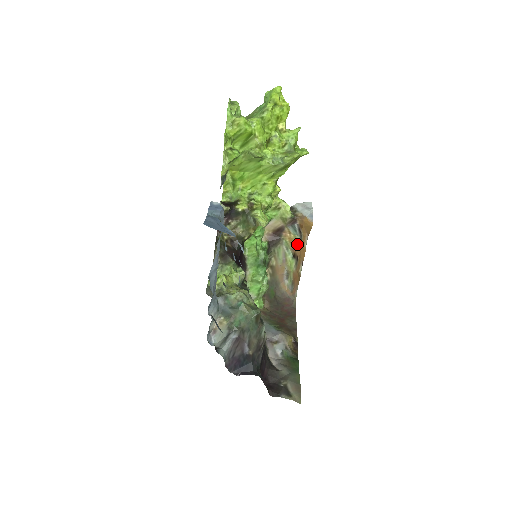
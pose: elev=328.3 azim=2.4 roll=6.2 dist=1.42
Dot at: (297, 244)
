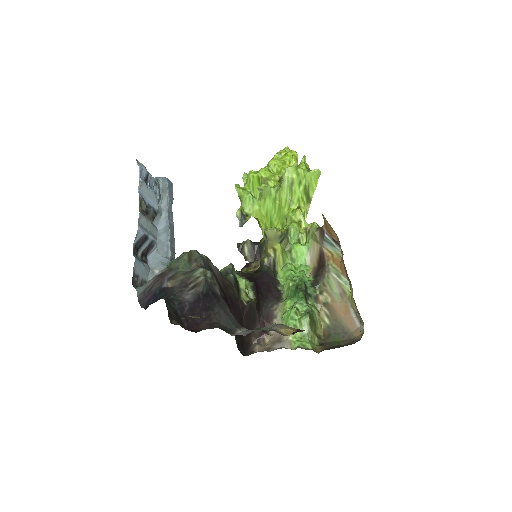
Dot at: (342, 261)
